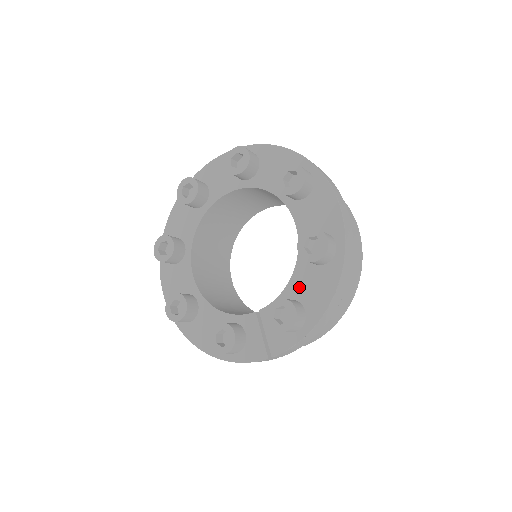
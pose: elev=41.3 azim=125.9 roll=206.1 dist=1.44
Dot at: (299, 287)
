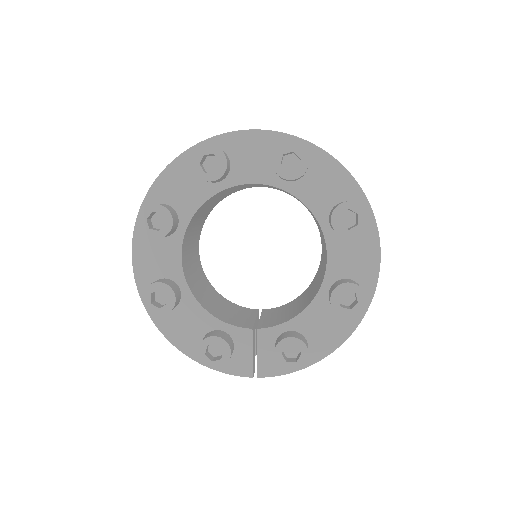
Dot at: (309, 323)
